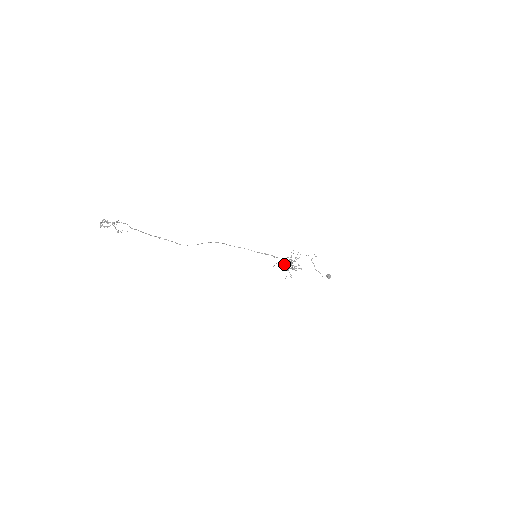
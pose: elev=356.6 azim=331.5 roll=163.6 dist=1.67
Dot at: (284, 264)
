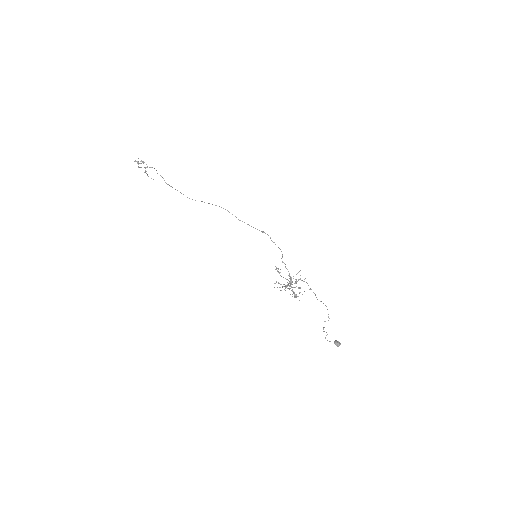
Dot at: (284, 284)
